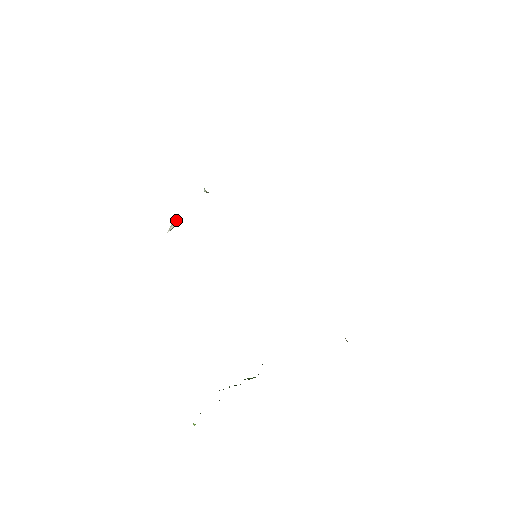
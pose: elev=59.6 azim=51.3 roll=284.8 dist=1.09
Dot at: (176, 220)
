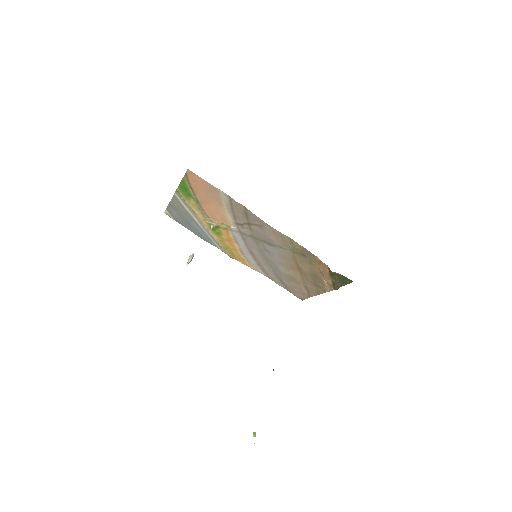
Dot at: (193, 254)
